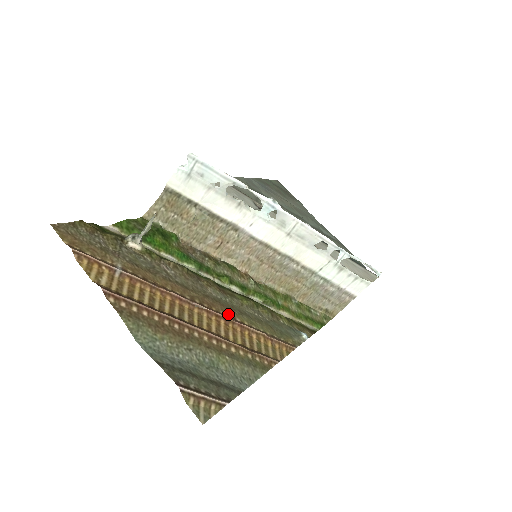
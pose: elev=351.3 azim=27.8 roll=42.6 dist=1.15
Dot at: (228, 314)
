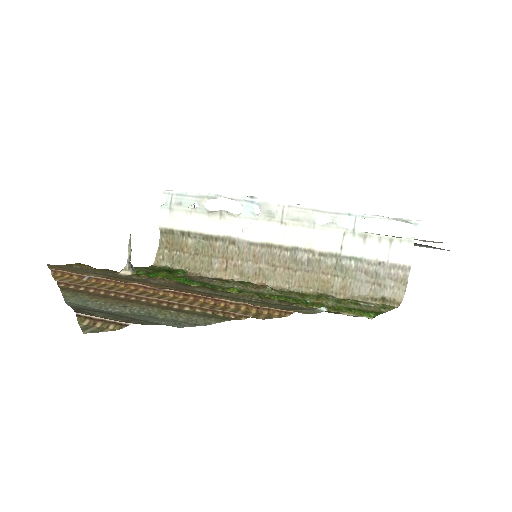
Dot at: (204, 295)
